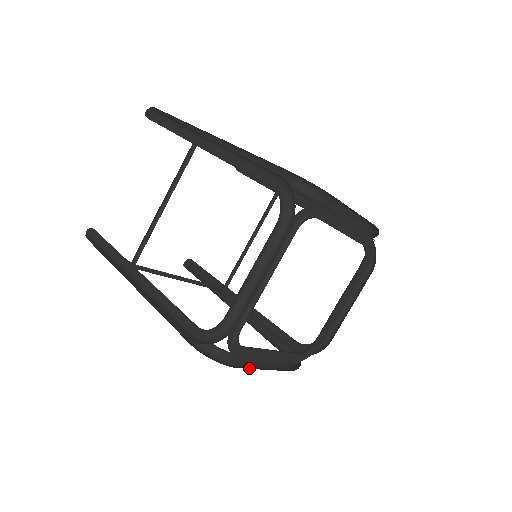
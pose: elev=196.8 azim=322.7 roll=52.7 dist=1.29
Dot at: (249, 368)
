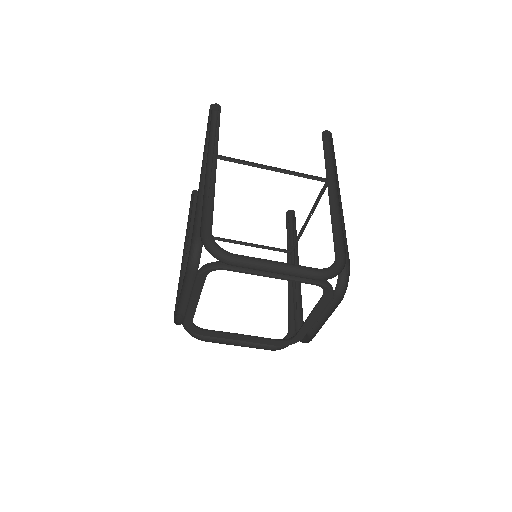
Dot at: occluded
